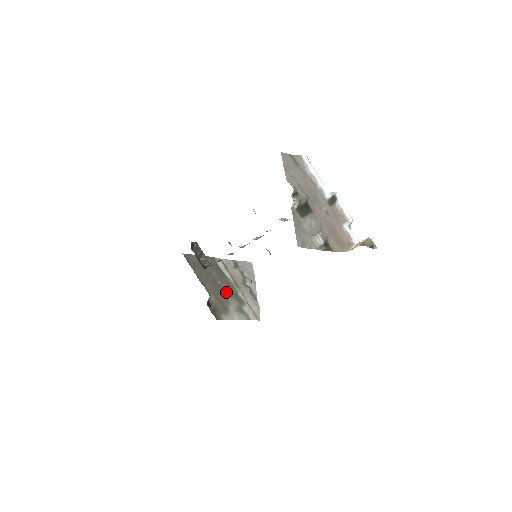
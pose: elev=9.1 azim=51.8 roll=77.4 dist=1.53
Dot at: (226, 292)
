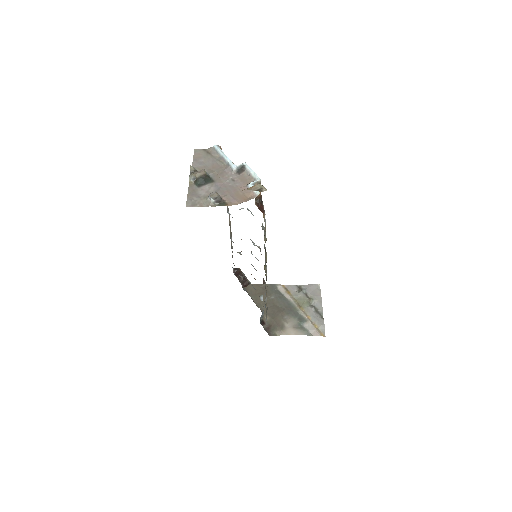
Dot at: (284, 312)
